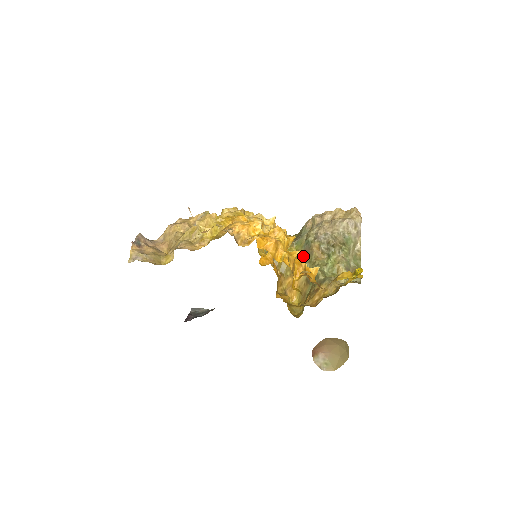
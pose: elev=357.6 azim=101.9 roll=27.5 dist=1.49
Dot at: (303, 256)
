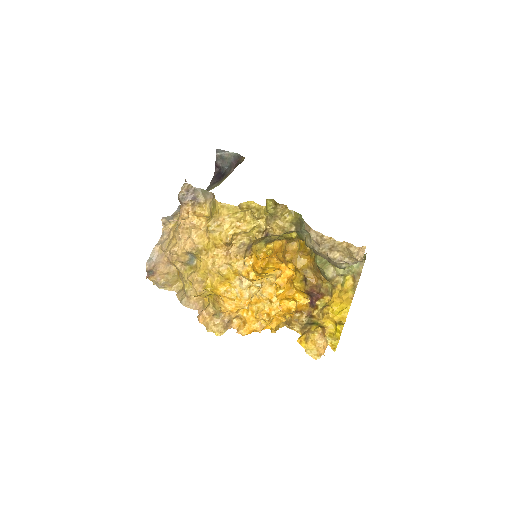
Dot at: occluded
